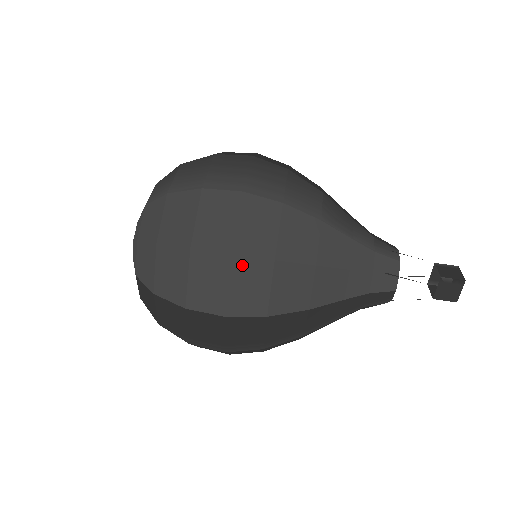
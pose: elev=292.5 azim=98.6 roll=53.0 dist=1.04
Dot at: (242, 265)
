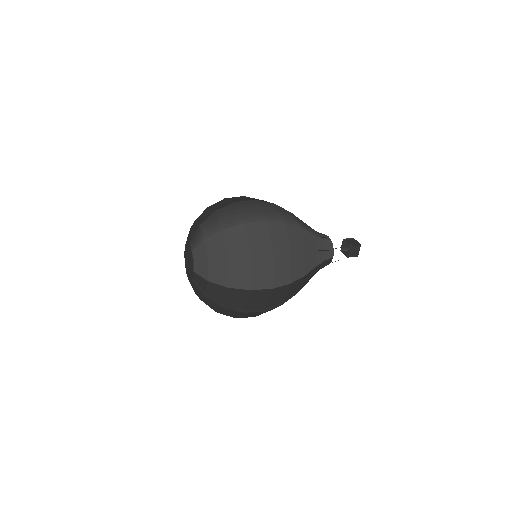
Dot at: (278, 259)
